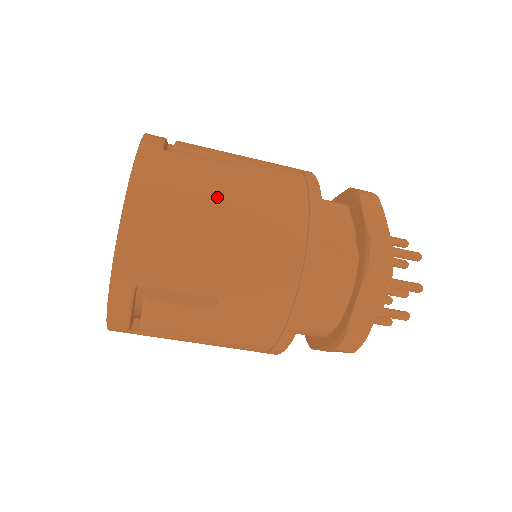
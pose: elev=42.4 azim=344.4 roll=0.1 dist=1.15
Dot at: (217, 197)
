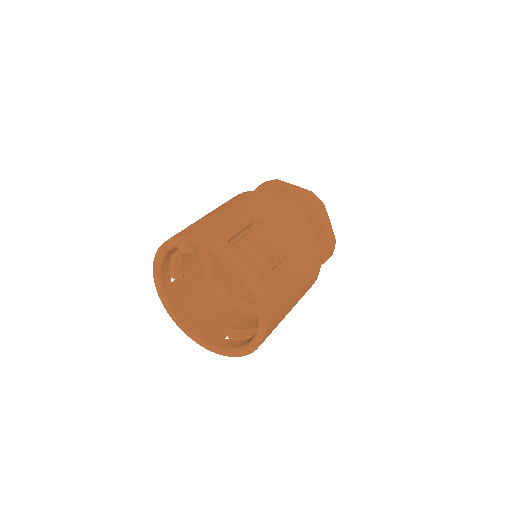
Dot at: (293, 289)
